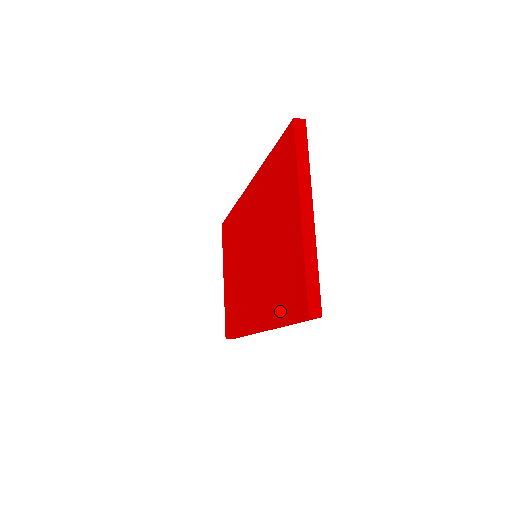
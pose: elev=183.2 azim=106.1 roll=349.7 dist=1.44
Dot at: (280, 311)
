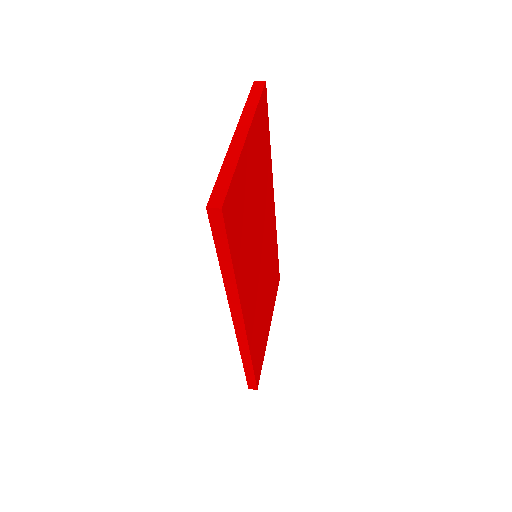
Dot at: occluded
